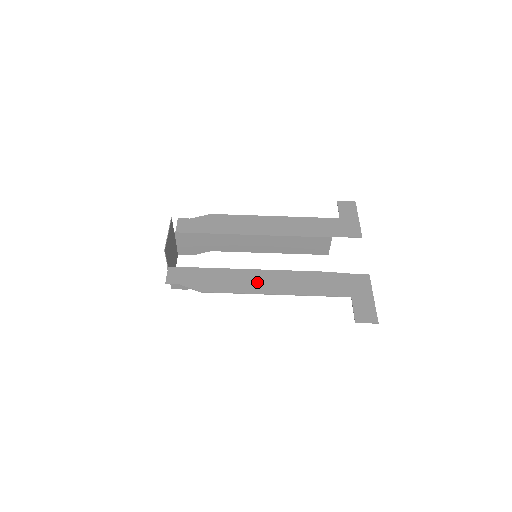
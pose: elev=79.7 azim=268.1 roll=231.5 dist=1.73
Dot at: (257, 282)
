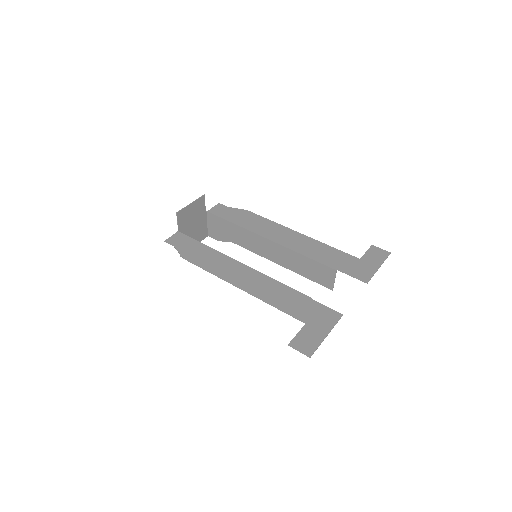
Dot at: (234, 272)
